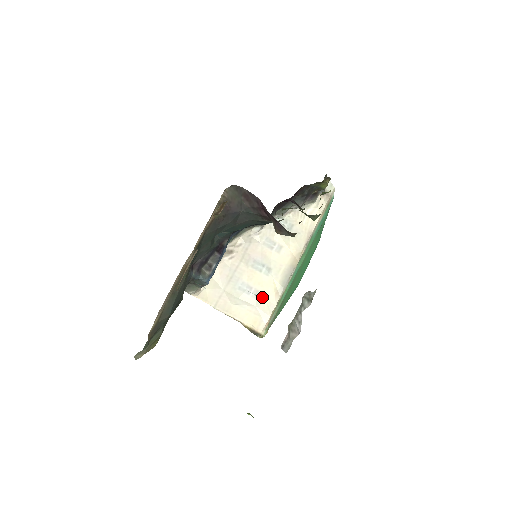
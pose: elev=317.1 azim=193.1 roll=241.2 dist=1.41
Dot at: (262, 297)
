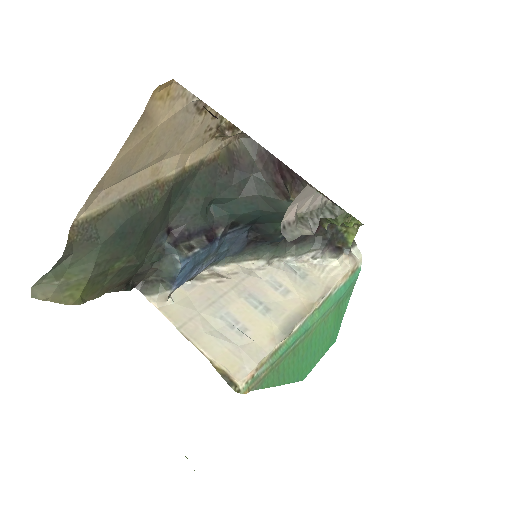
Dot at: (251, 338)
